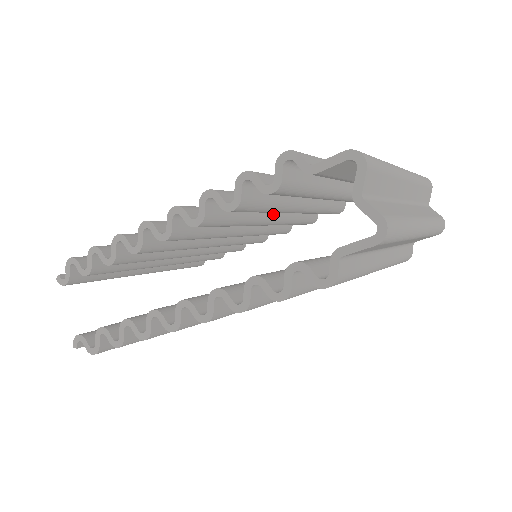
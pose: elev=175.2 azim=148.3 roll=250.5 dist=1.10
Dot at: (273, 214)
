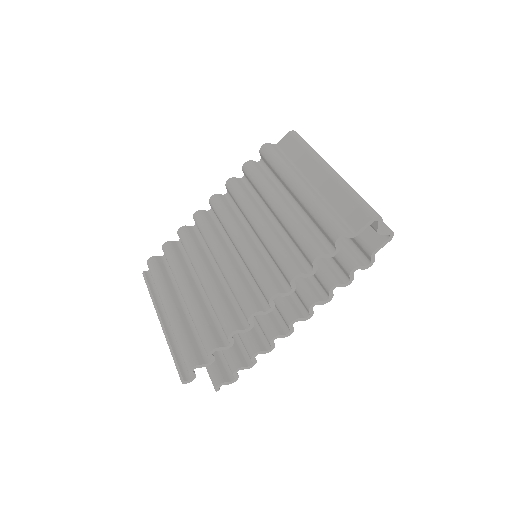
Dot at: occluded
